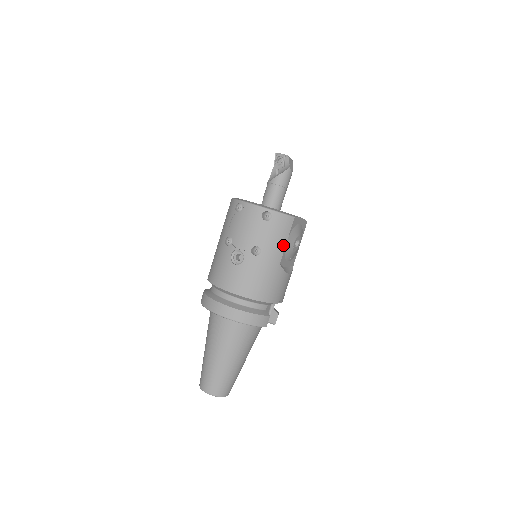
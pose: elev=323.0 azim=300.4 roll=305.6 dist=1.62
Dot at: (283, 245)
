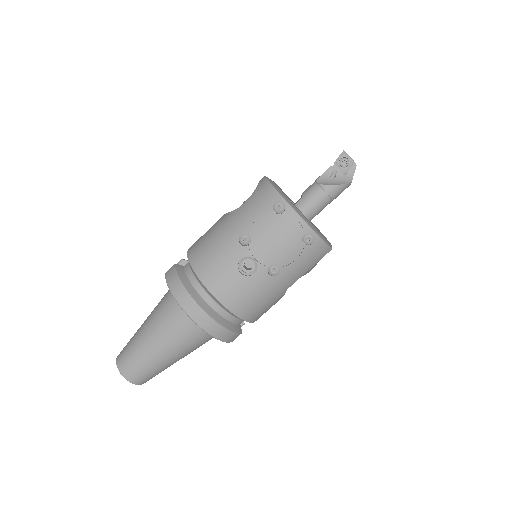
Dot at: (303, 273)
